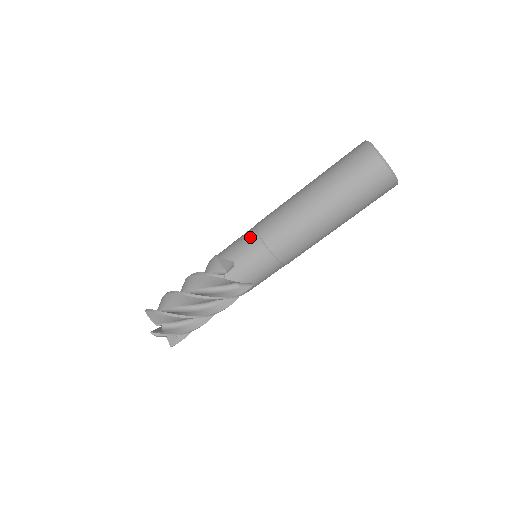
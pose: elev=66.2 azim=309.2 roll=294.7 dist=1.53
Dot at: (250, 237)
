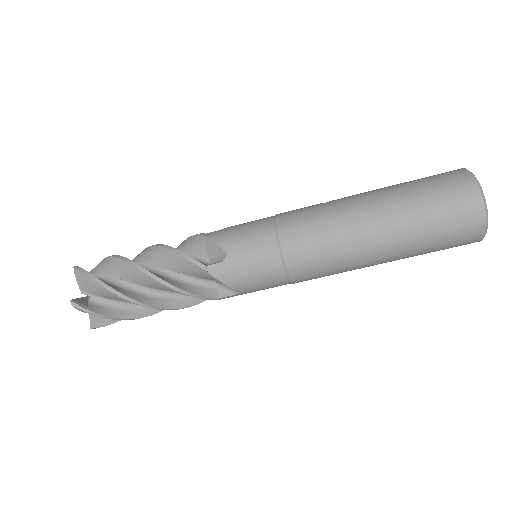
Dot at: (263, 229)
